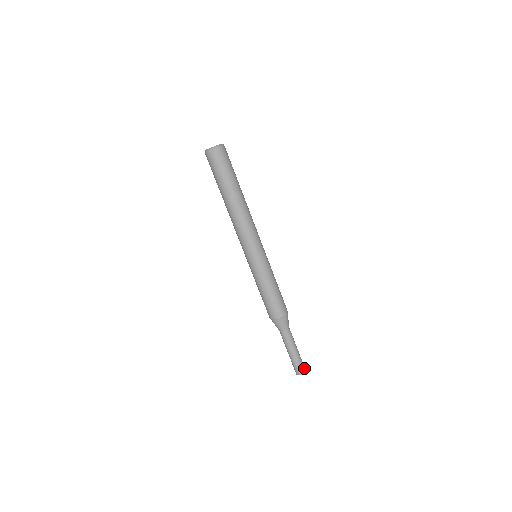
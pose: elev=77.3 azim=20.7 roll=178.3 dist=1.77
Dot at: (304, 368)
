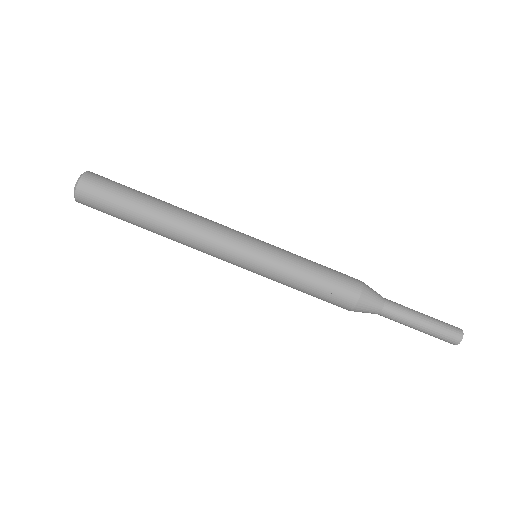
Dot at: (456, 329)
